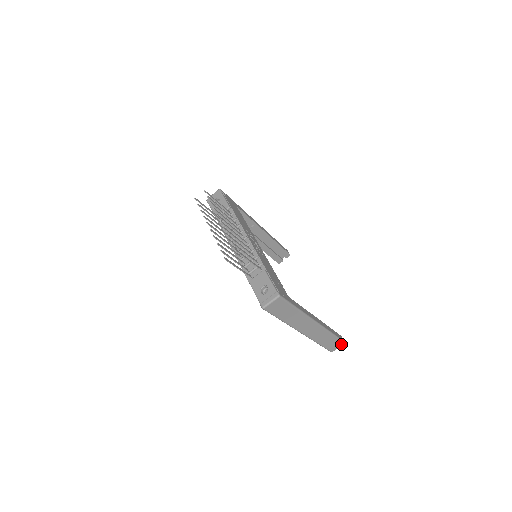
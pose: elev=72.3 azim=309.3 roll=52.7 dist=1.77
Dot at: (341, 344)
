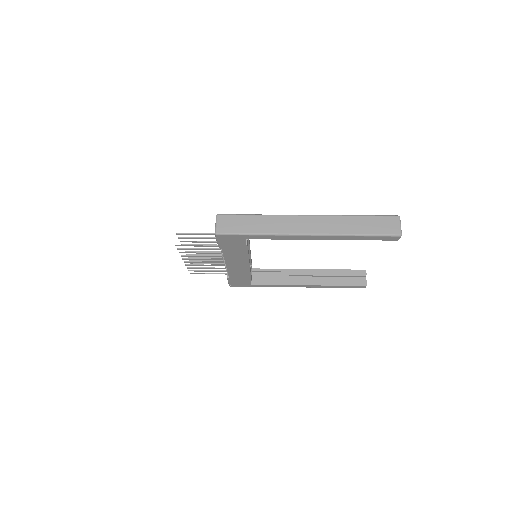
Dot at: (395, 220)
